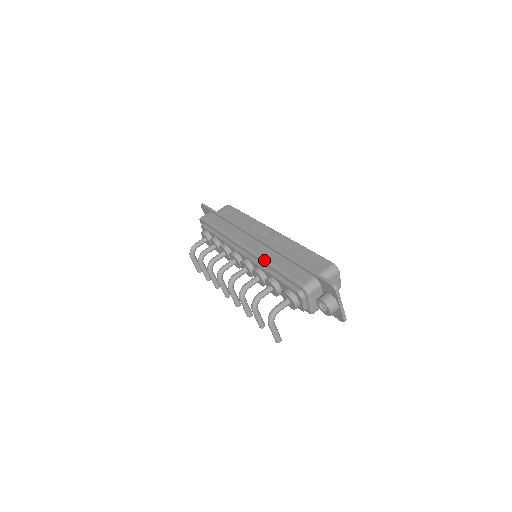
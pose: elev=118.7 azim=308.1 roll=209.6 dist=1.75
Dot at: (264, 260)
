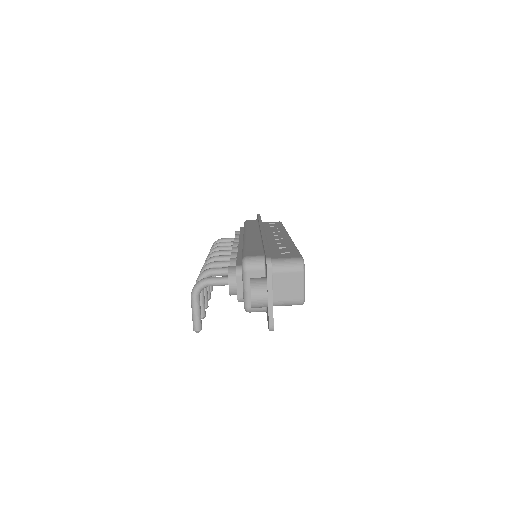
Dot at: (244, 241)
